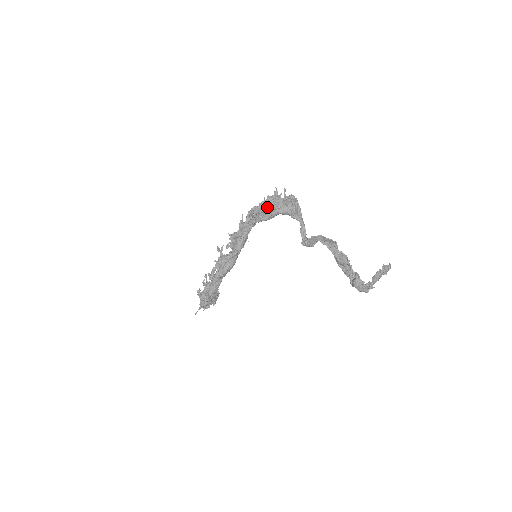
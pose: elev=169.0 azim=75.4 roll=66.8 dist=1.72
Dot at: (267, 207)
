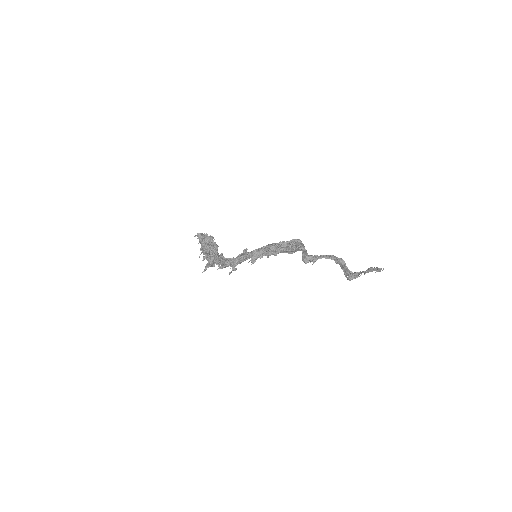
Dot at: occluded
